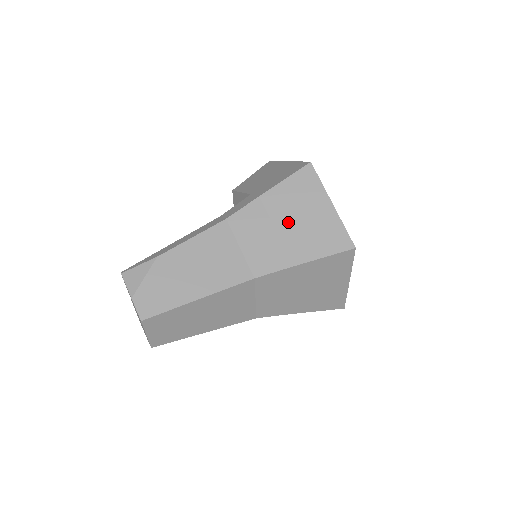
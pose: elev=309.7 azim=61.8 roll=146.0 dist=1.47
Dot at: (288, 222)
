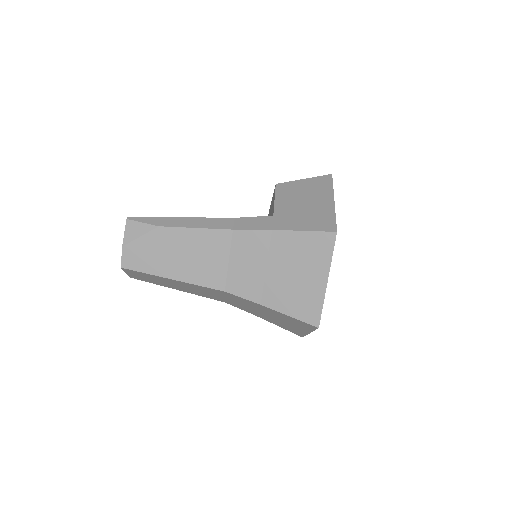
Dot at: (280, 268)
